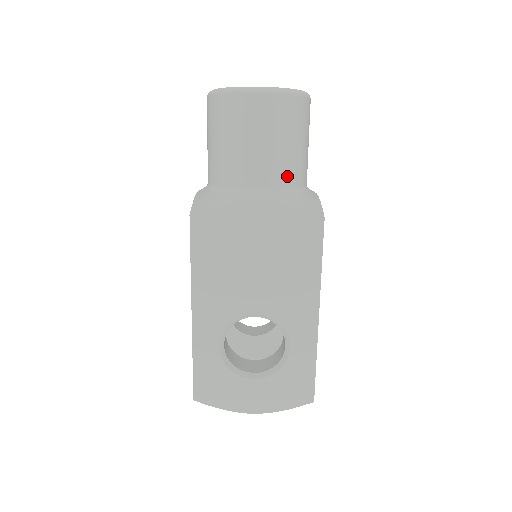
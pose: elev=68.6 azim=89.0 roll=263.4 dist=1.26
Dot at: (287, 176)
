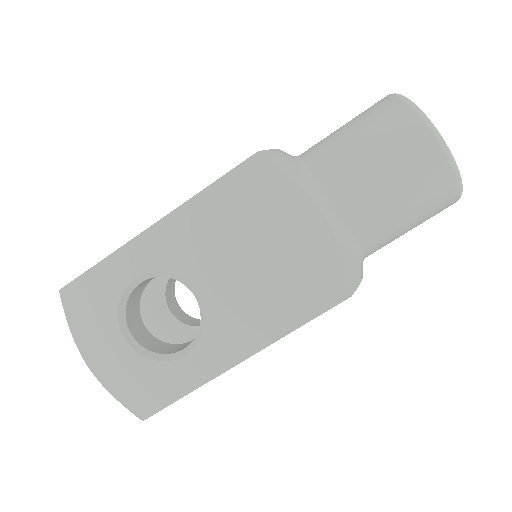
Dot at: (366, 228)
